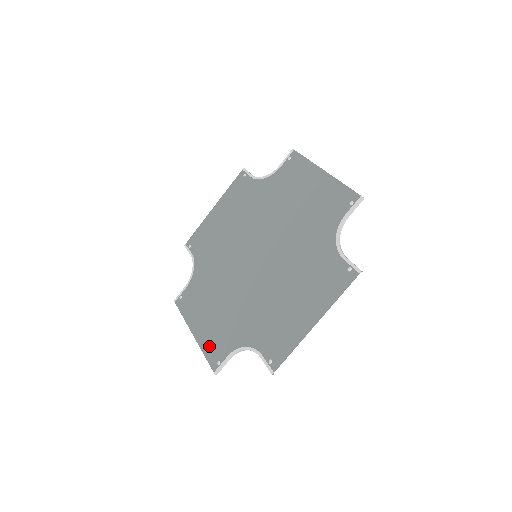
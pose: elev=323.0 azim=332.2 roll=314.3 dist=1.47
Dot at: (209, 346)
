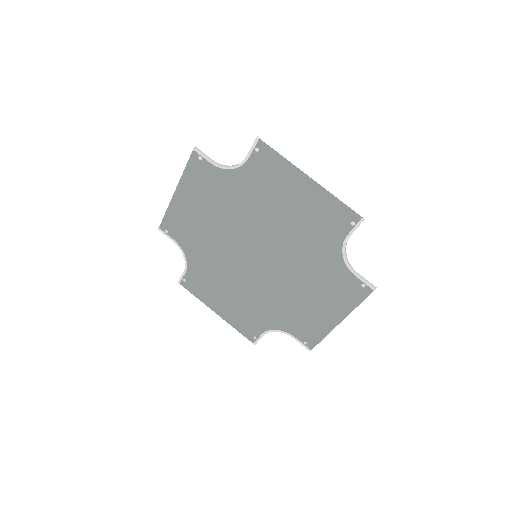
Dot at: (239, 325)
